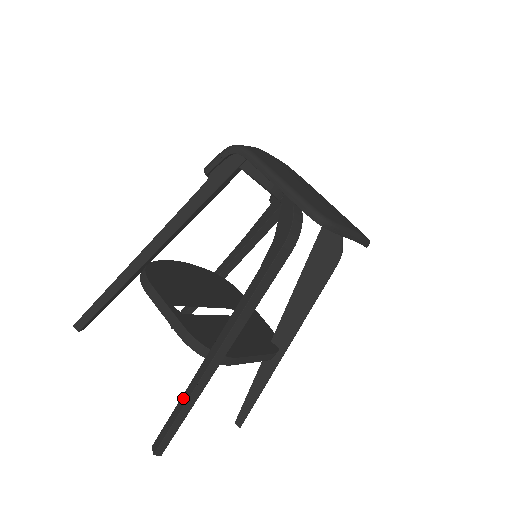
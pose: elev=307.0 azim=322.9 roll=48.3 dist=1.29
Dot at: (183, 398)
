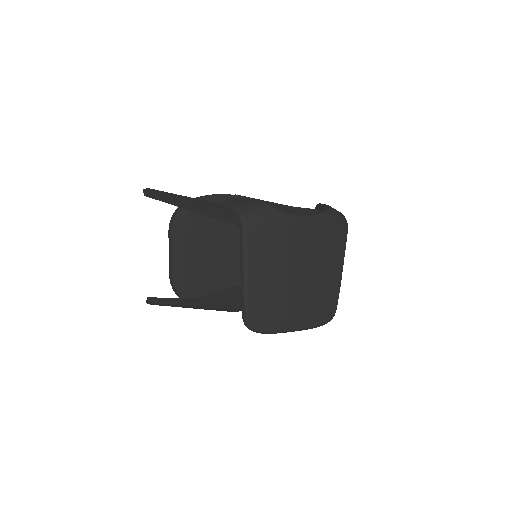
Dot at: (163, 300)
